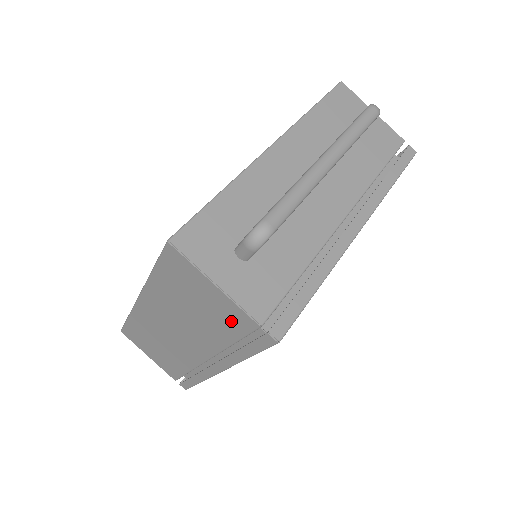
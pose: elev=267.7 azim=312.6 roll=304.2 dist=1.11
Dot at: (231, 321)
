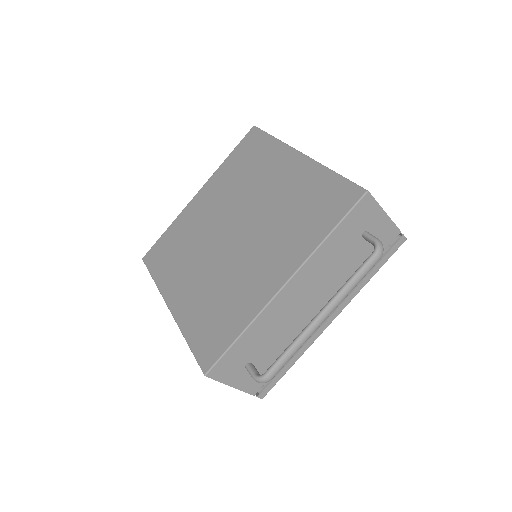
Dot at: occluded
